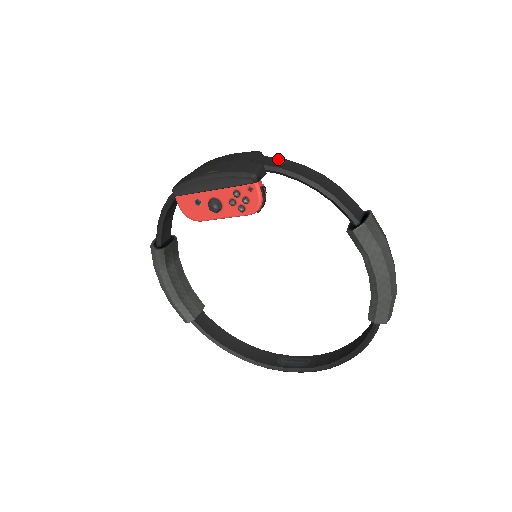
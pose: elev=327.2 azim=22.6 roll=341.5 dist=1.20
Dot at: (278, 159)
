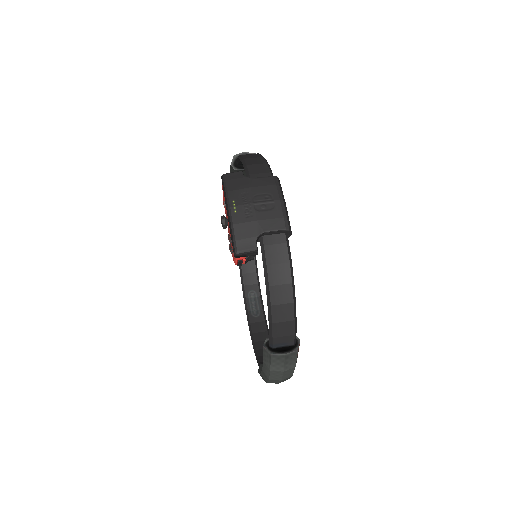
Dot at: (285, 253)
